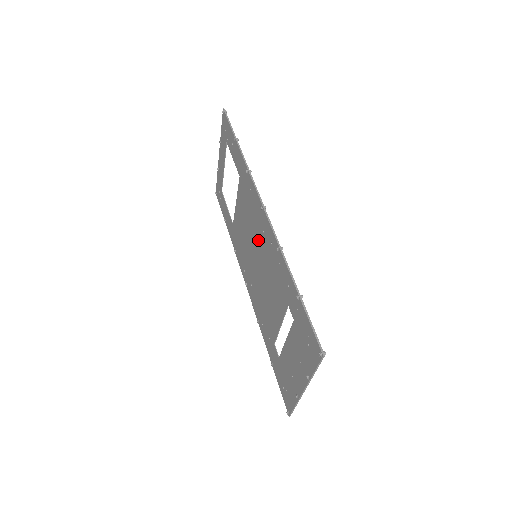
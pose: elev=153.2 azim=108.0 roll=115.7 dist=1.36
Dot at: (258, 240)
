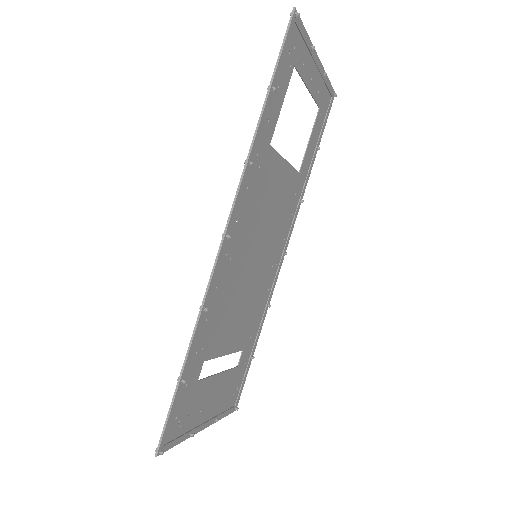
Dot at: (244, 251)
